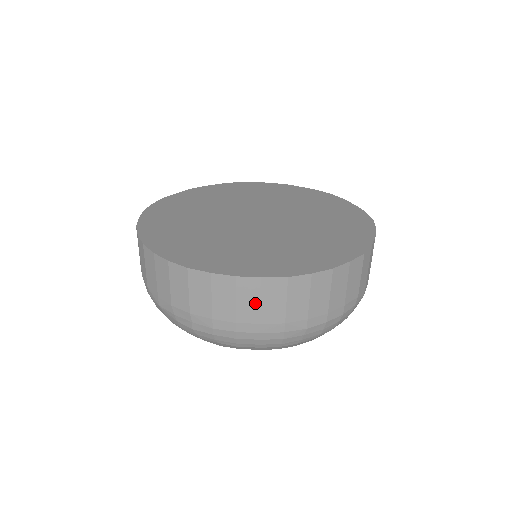
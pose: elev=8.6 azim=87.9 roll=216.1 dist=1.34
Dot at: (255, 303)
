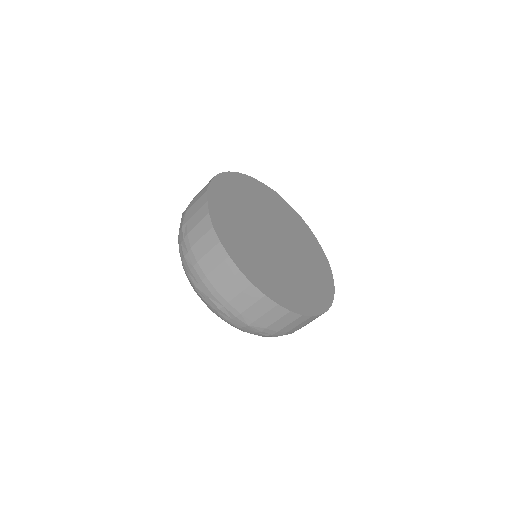
Dot at: occluded
